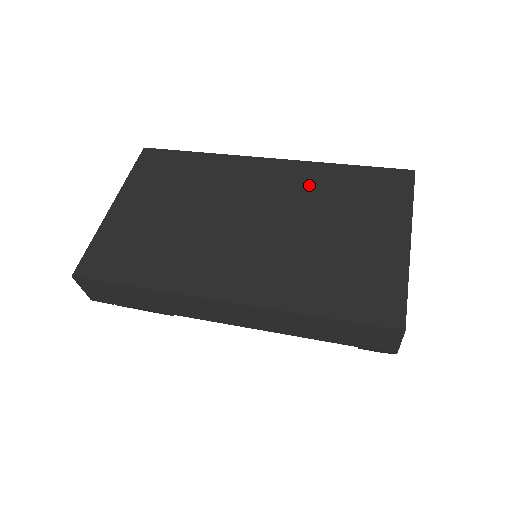
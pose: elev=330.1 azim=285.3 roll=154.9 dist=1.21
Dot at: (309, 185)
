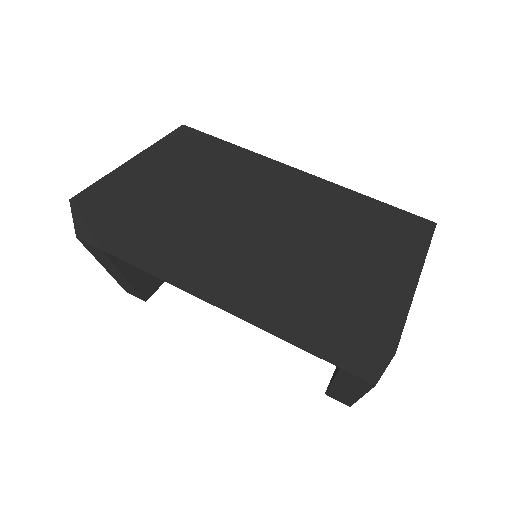
Dot at: (332, 202)
